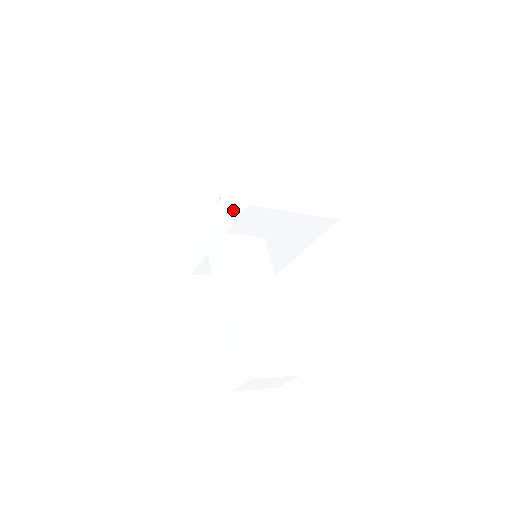
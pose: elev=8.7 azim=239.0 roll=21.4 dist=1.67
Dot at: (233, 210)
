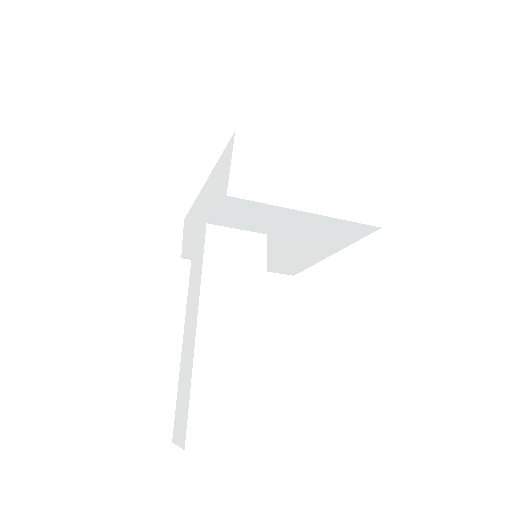
Dot at: (216, 194)
